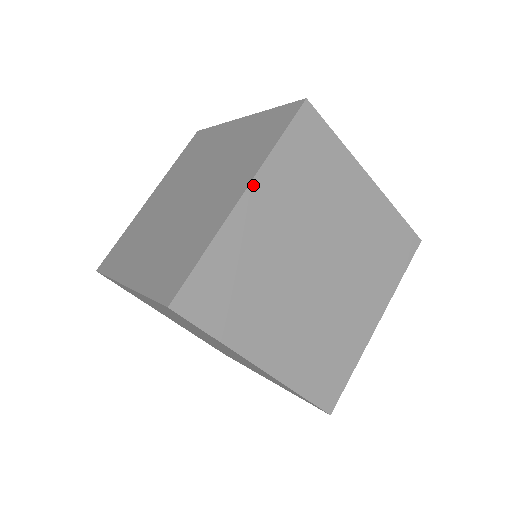
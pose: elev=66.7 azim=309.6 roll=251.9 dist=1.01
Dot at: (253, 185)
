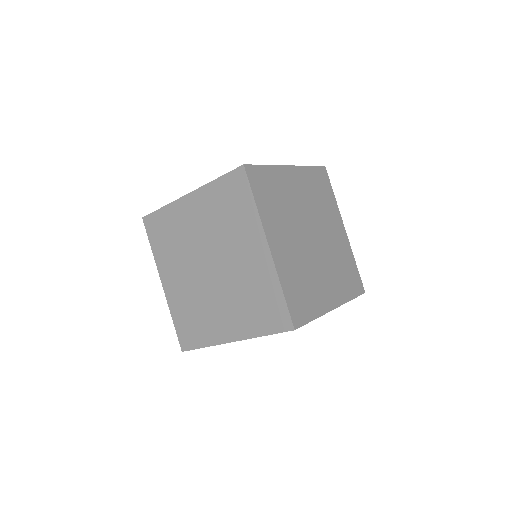
Dot at: (267, 236)
